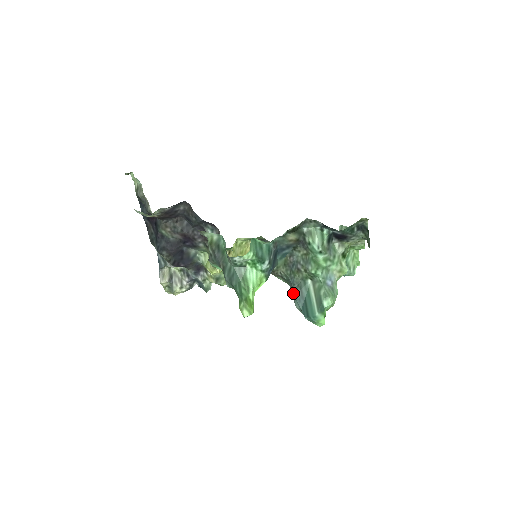
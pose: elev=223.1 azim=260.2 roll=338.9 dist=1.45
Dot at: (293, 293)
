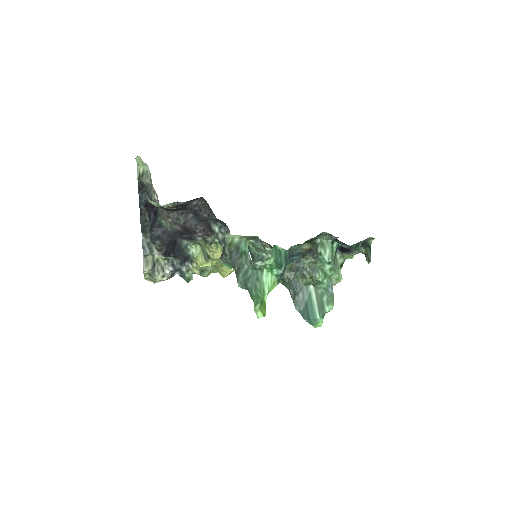
Dot at: (295, 296)
